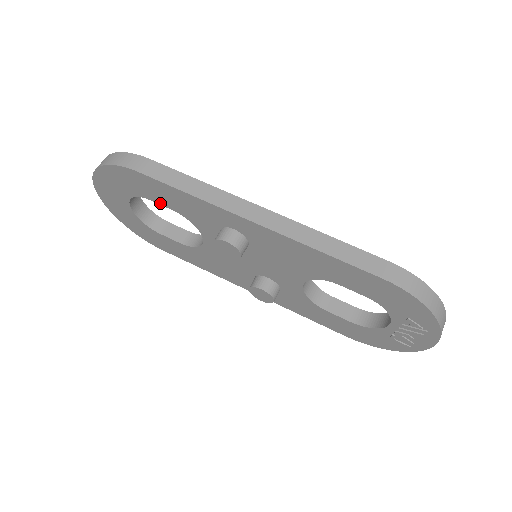
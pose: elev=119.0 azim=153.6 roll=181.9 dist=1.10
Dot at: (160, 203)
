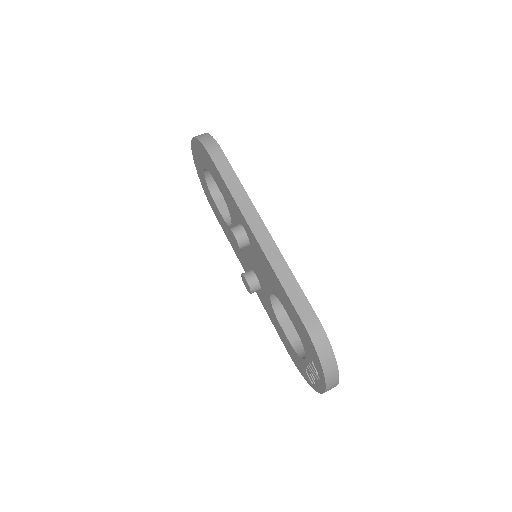
Dot at: (217, 183)
